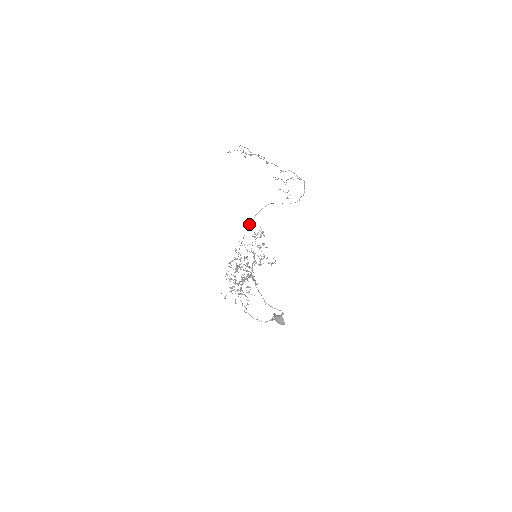
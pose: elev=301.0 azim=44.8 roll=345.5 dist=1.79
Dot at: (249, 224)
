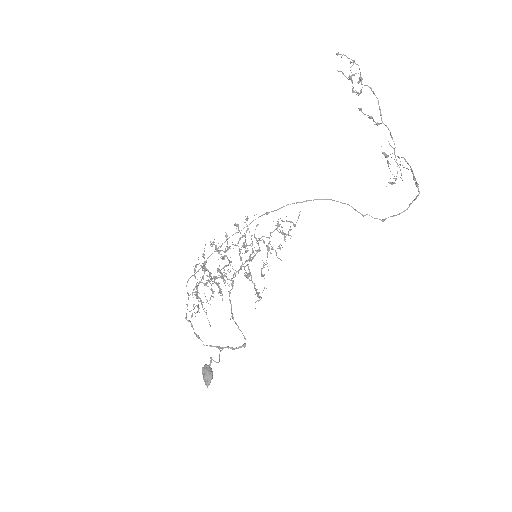
Dot at: (268, 212)
